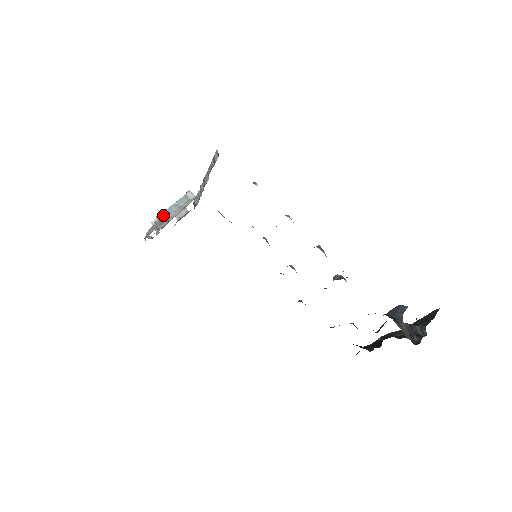
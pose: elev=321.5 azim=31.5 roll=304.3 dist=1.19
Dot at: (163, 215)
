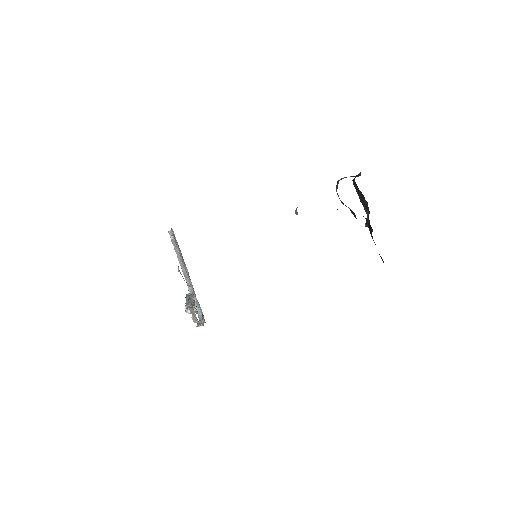
Dot at: (187, 304)
